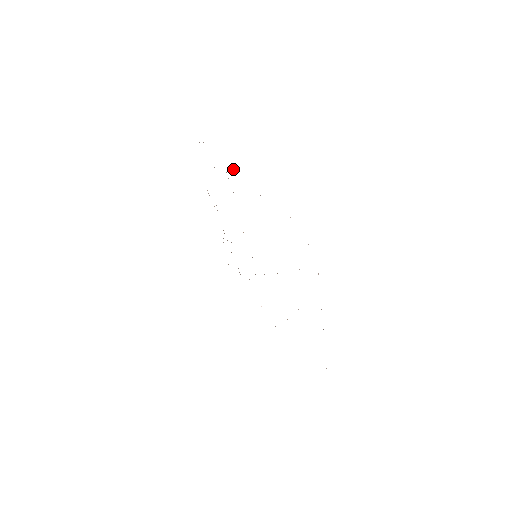
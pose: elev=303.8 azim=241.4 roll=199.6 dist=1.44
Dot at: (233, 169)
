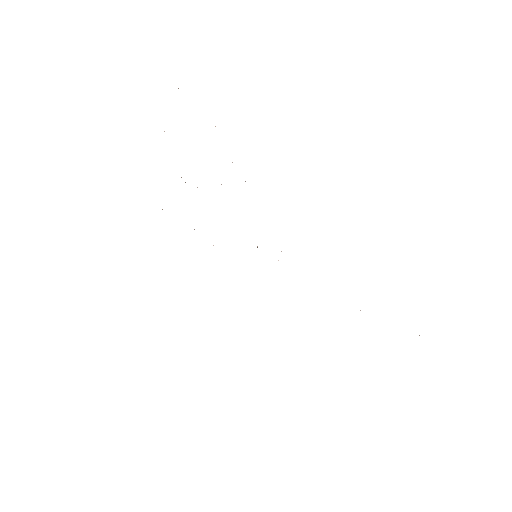
Dot at: occluded
